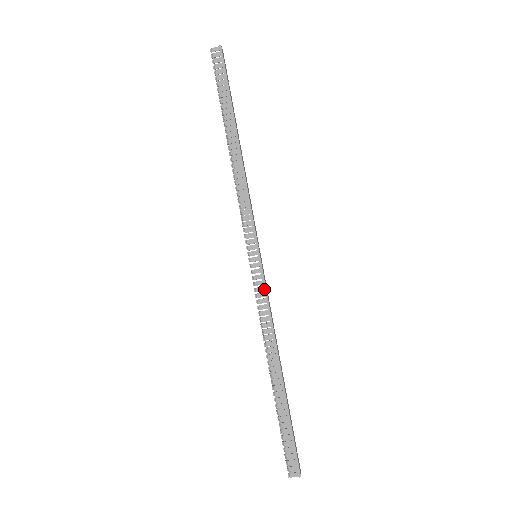
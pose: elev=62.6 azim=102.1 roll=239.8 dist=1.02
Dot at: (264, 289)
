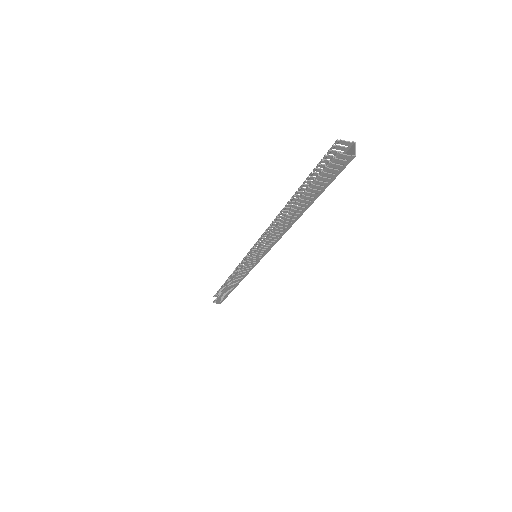
Dot at: (250, 270)
